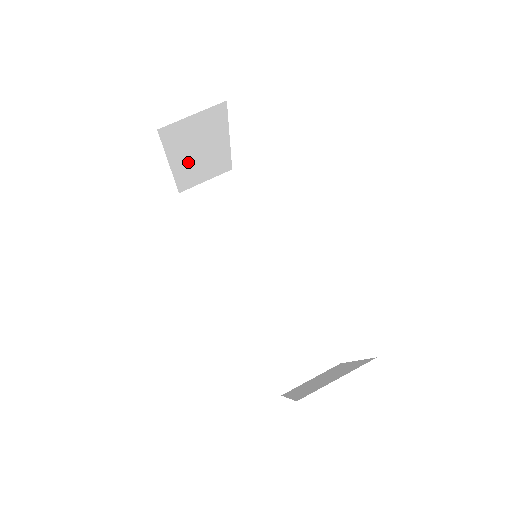
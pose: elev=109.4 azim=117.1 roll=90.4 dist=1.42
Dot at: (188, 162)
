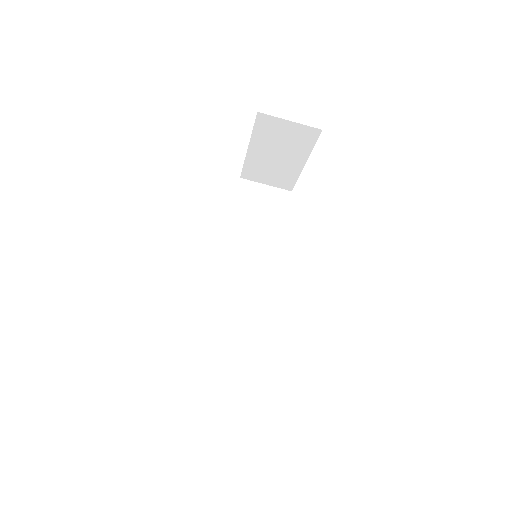
Dot at: (263, 157)
